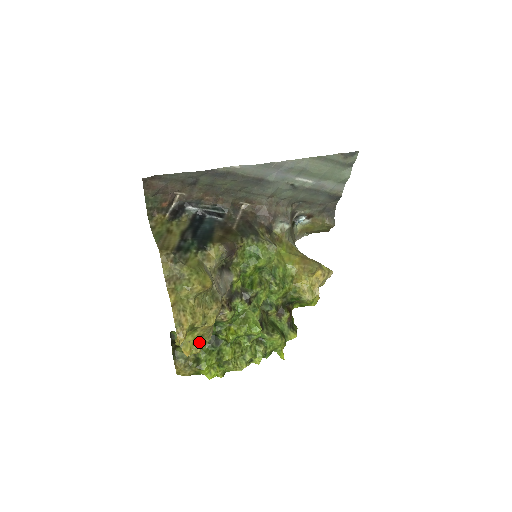
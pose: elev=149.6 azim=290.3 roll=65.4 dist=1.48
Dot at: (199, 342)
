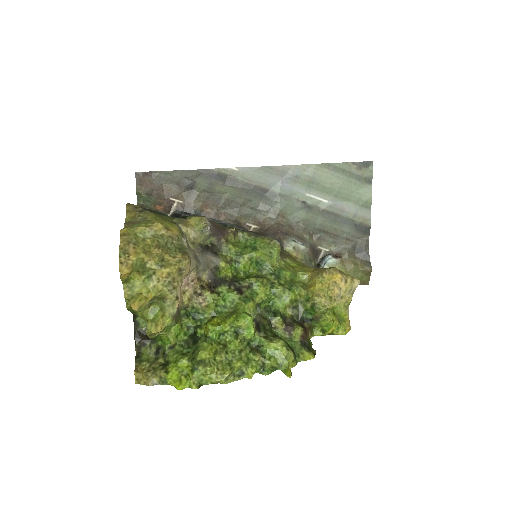
Dot at: (161, 315)
